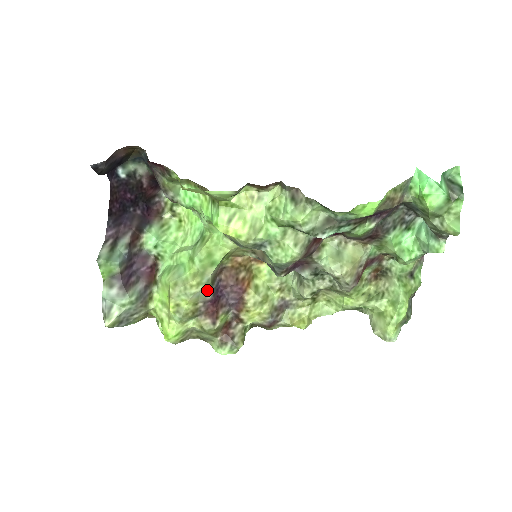
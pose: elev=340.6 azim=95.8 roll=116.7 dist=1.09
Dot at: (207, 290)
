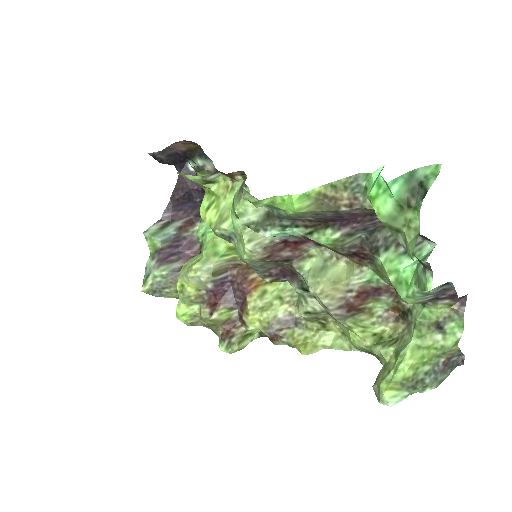
Dot at: (207, 278)
